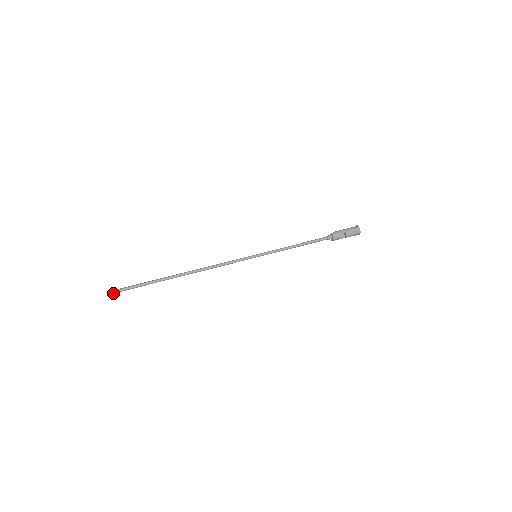
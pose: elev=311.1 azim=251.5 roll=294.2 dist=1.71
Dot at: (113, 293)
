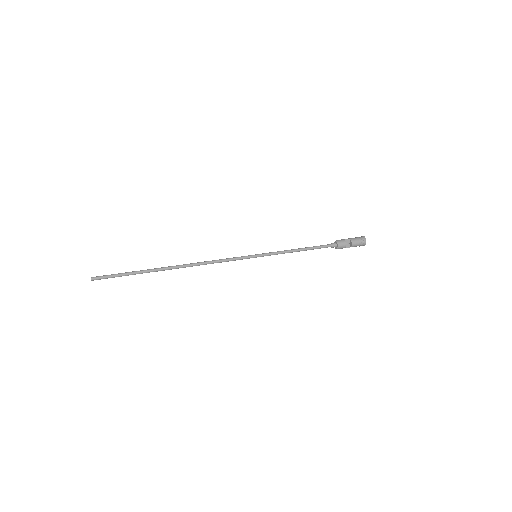
Dot at: (97, 279)
